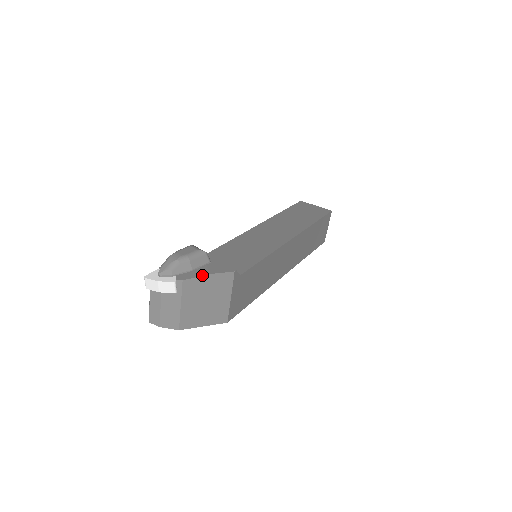
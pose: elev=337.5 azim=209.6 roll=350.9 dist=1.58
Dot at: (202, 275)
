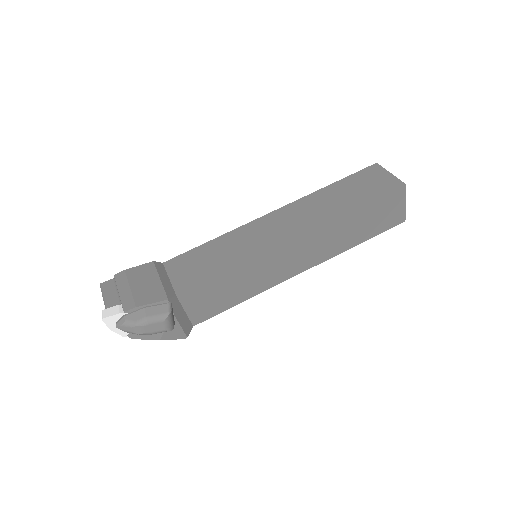
Dot at: occluded
